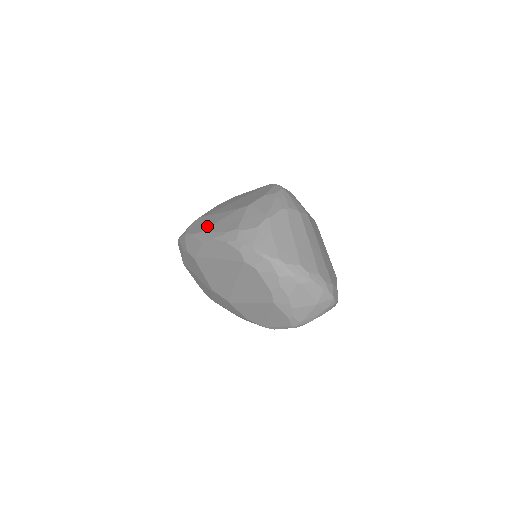
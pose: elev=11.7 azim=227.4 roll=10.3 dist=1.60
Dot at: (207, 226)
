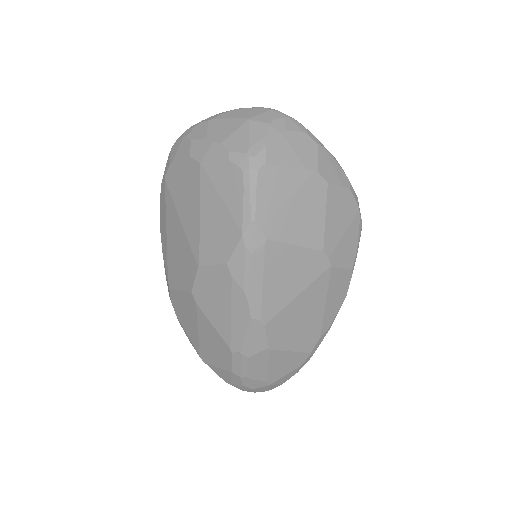
Dot at: occluded
